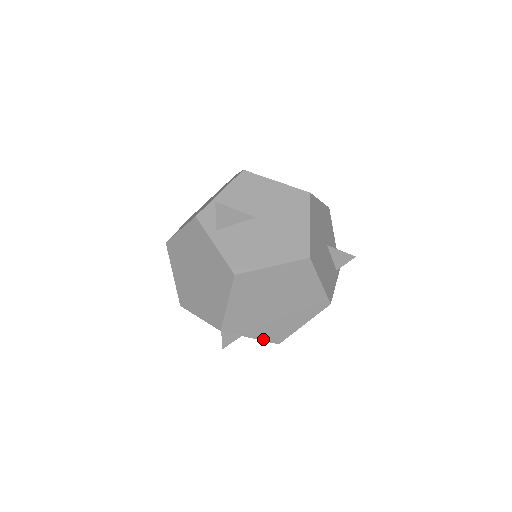
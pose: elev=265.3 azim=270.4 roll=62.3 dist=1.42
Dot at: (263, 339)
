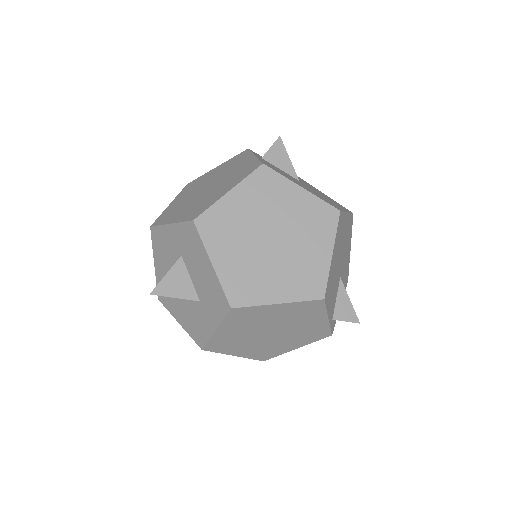
Dot at: (222, 280)
